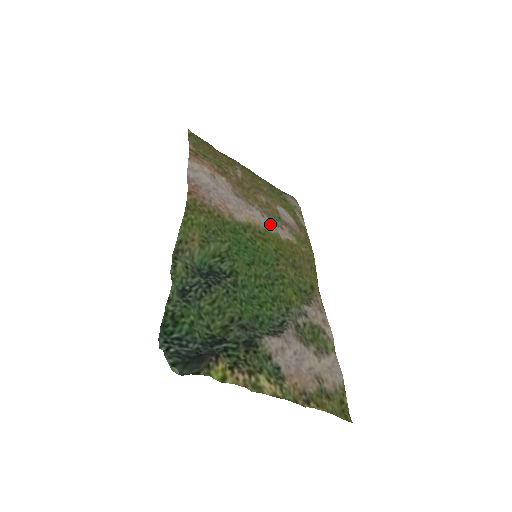
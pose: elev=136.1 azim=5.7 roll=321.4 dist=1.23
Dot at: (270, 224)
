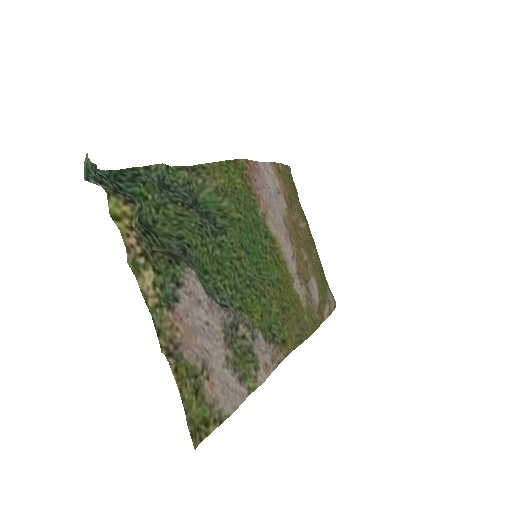
Dot at: (293, 267)
